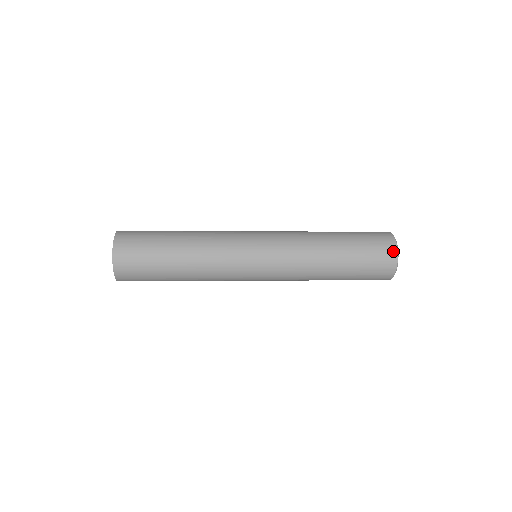
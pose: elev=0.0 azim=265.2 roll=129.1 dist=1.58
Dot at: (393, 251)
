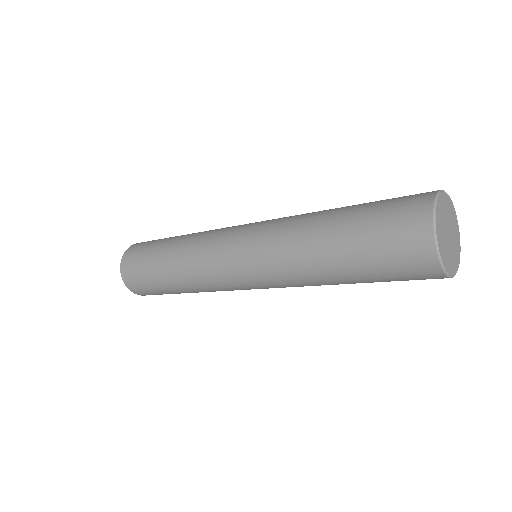
Dot at: (430, 192)
